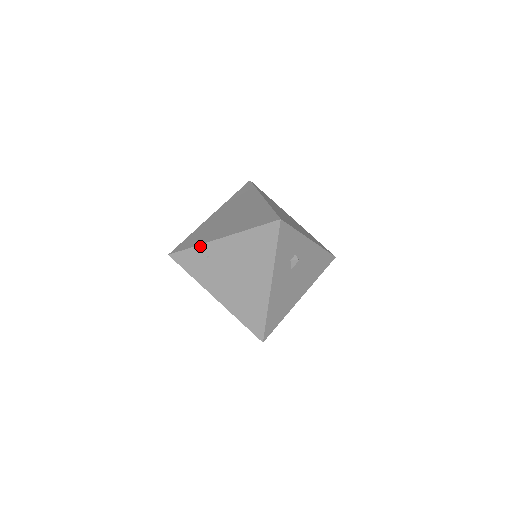
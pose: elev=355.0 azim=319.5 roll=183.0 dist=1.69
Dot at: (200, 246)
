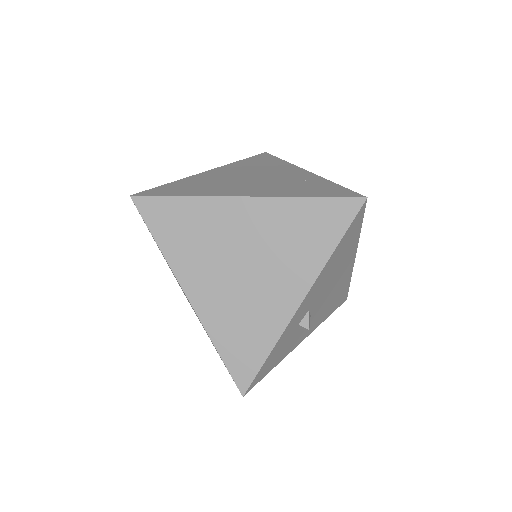
Dot at: occluded
